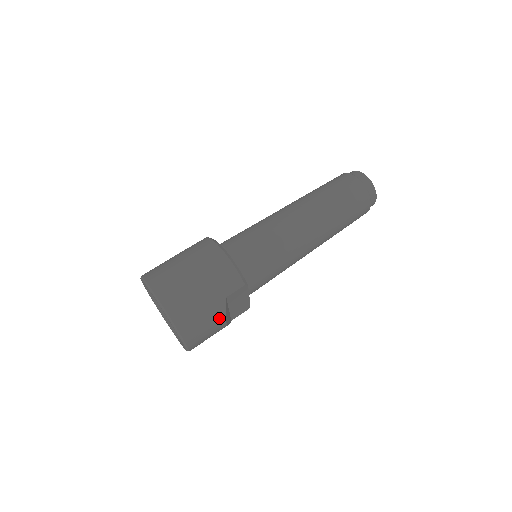
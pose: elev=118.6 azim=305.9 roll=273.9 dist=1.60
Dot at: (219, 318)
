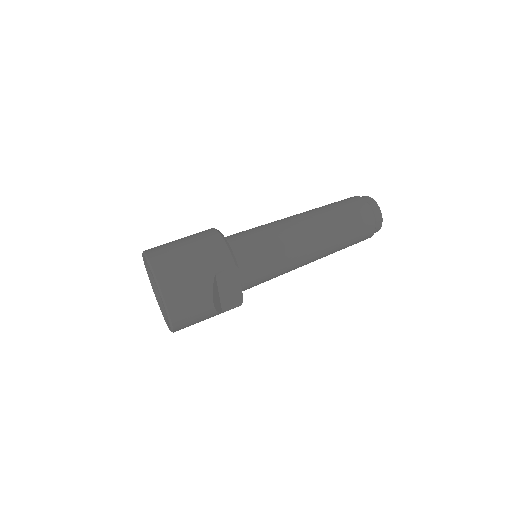
Dot at: (206, 294)
